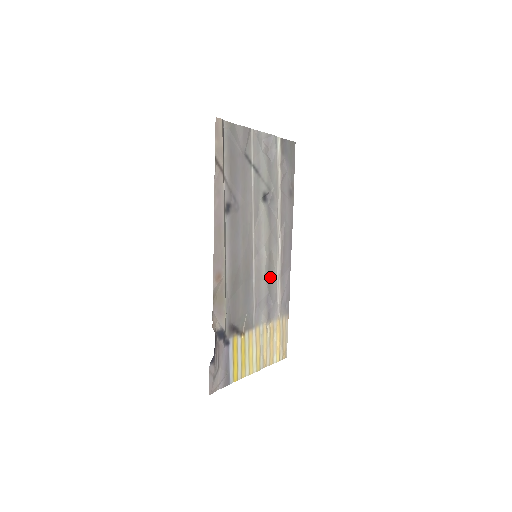
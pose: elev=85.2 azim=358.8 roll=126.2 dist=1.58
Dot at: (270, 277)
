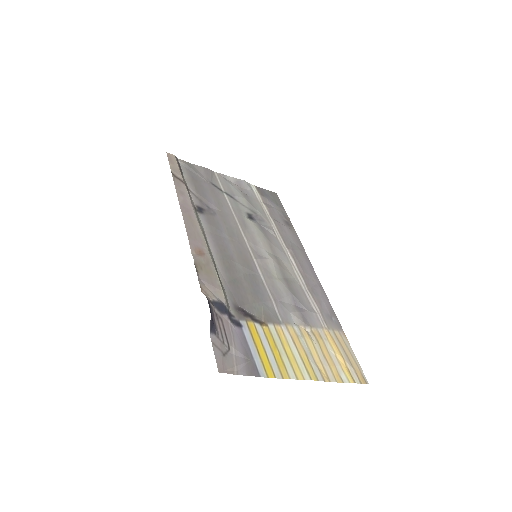
Dot at: (289, 282)
